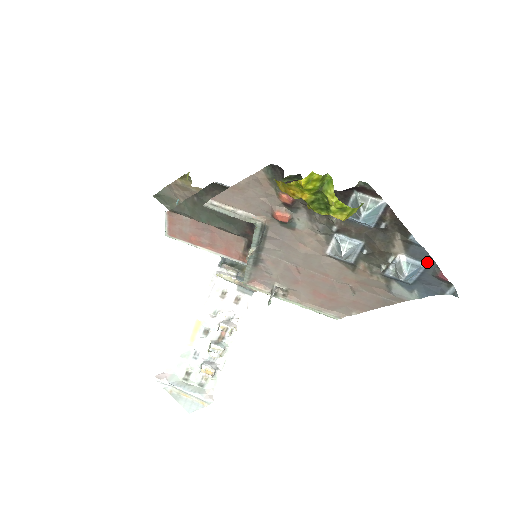
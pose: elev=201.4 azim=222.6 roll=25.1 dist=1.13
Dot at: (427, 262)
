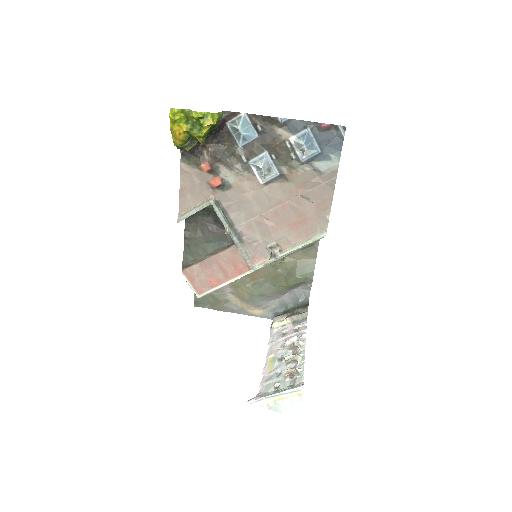
Dot at: (307, 126)
